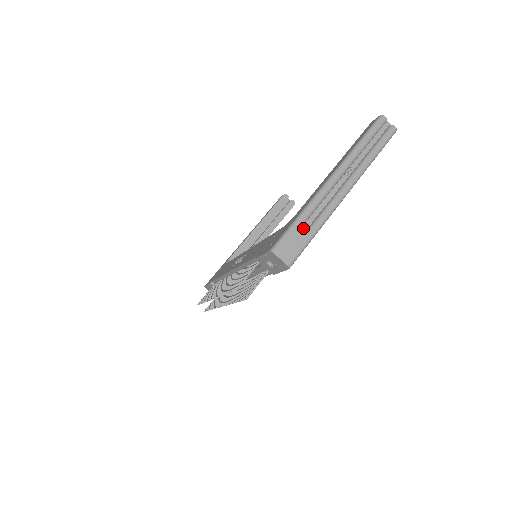
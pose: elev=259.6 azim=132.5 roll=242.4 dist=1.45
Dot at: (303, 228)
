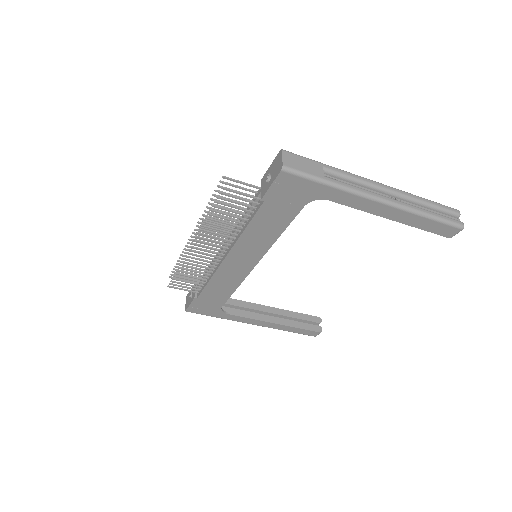
Dot at: (322, 169)
